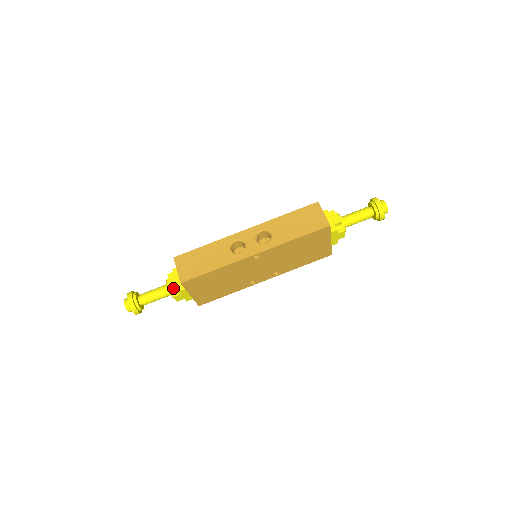
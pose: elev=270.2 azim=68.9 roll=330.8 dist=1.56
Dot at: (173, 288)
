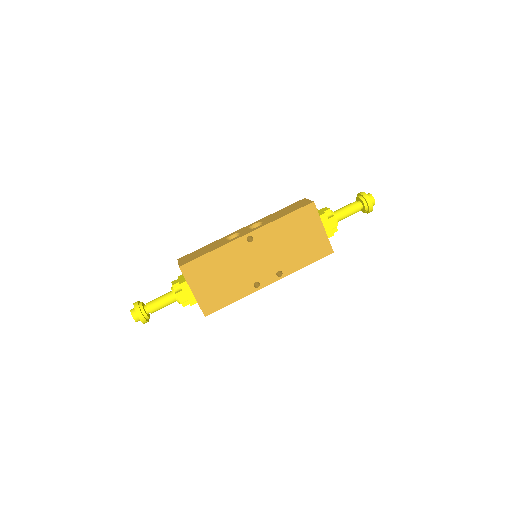
Dot at: (176, 287)
